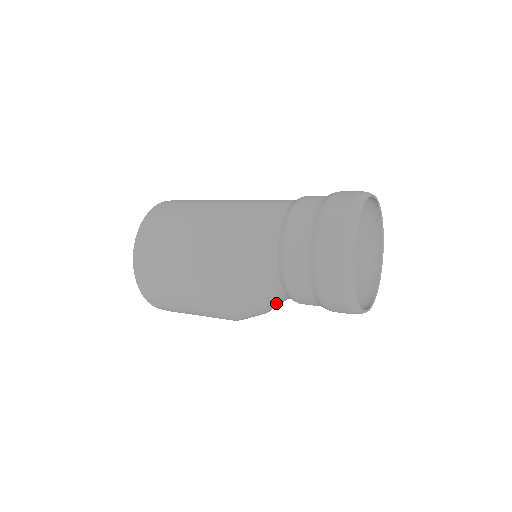
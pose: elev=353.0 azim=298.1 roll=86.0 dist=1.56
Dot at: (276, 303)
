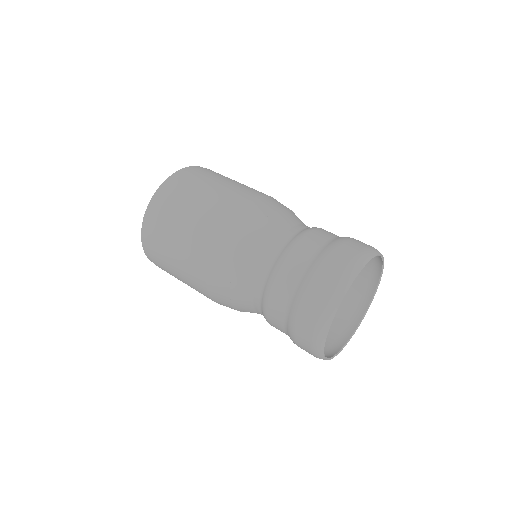
Dot at: occluded
